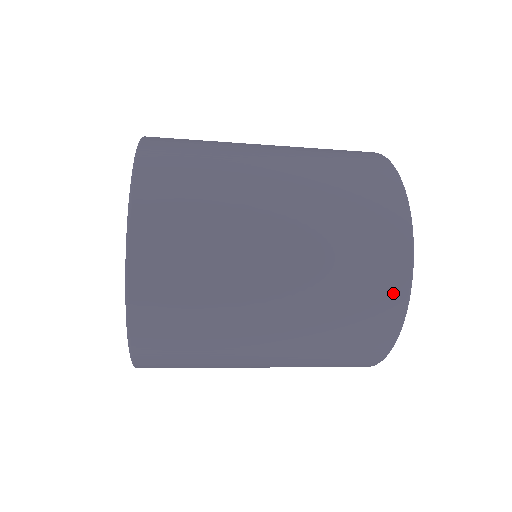
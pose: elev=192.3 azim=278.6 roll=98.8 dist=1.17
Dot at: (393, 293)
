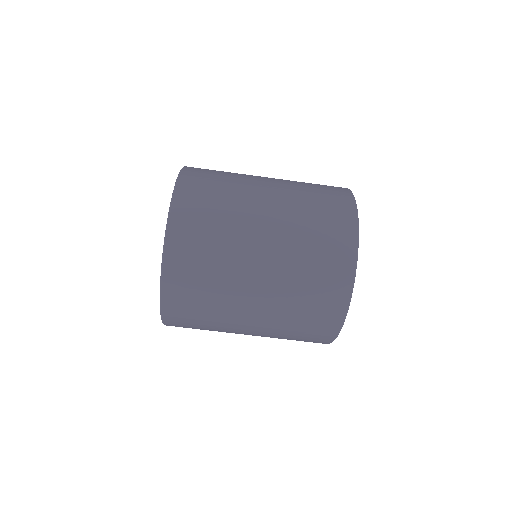
Dot at: (346, 234)
